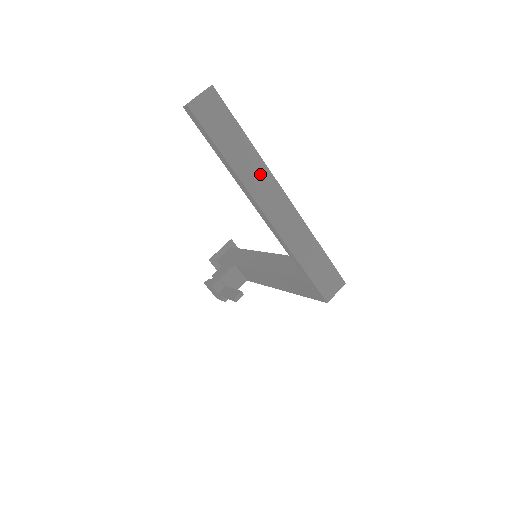
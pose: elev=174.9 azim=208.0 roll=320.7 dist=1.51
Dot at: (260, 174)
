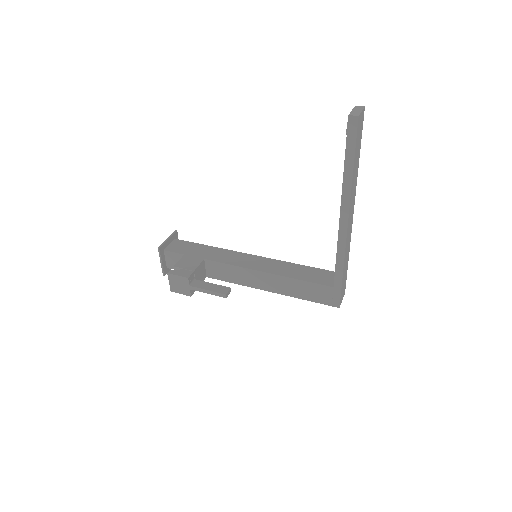
Dot at: (354, 191)
